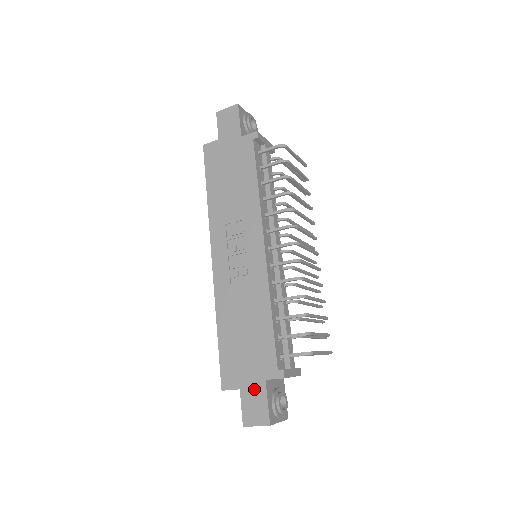
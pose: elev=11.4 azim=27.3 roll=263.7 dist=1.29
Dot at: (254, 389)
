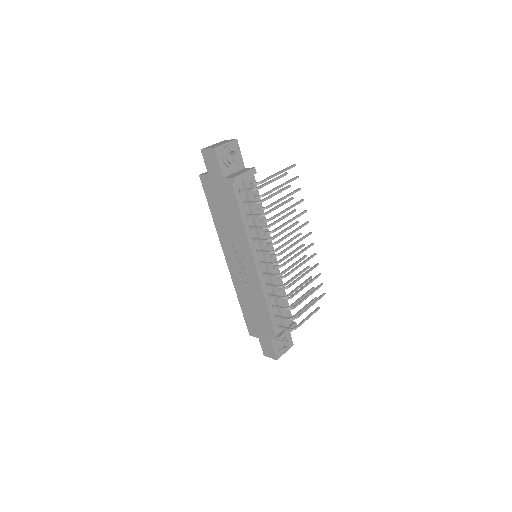
Dot at: (266, 341)
